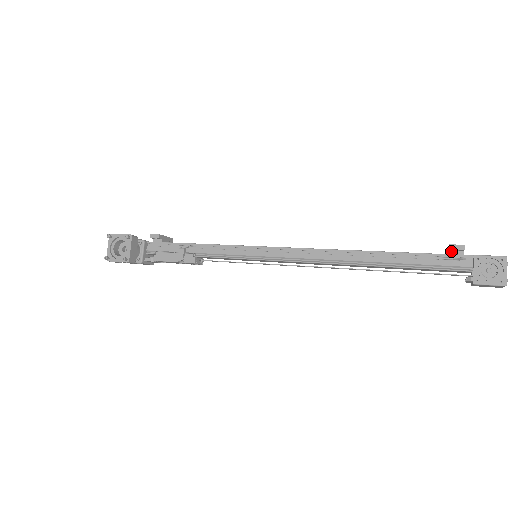
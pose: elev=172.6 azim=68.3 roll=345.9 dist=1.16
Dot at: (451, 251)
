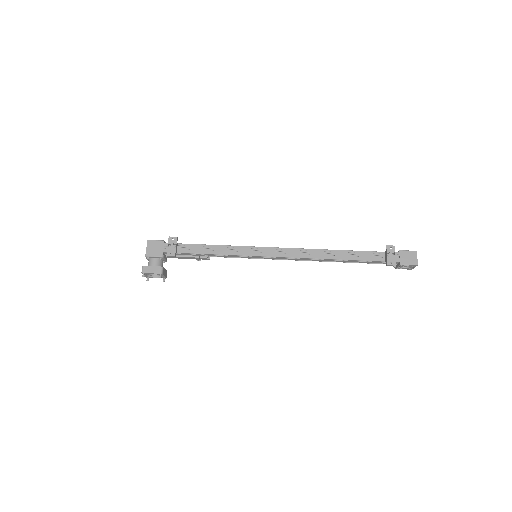
Dot at: (387, 261)
